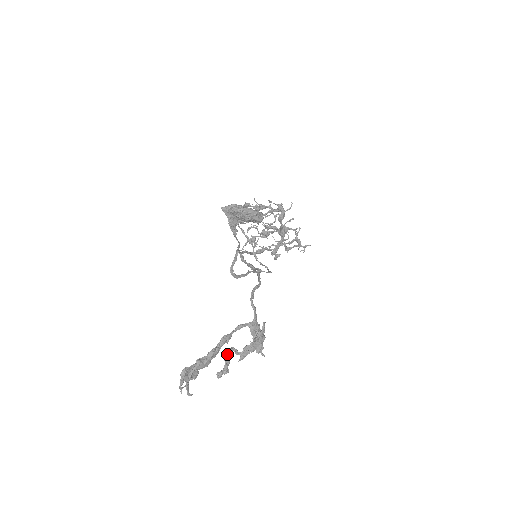
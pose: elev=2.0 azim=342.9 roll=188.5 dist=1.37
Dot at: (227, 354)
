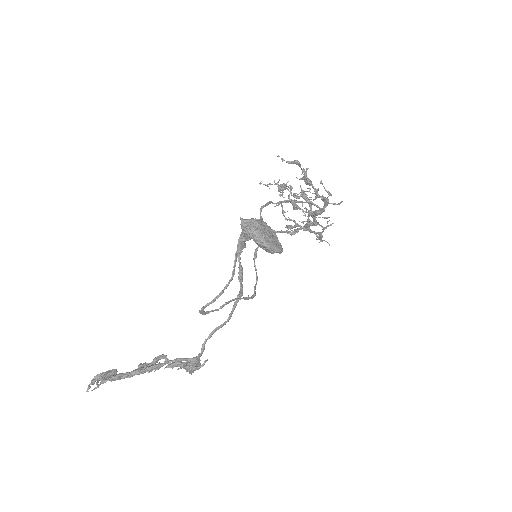
Dot at: (157, 359)
